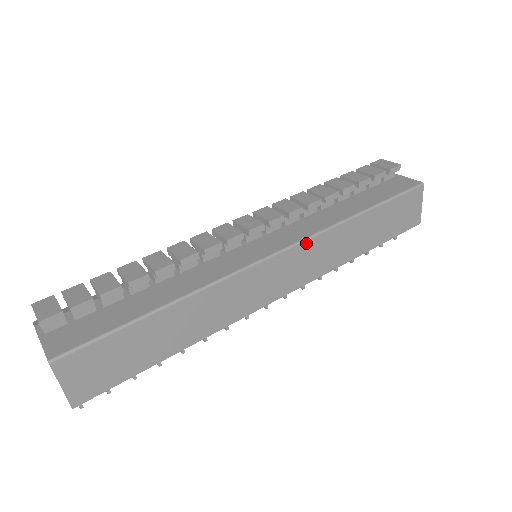
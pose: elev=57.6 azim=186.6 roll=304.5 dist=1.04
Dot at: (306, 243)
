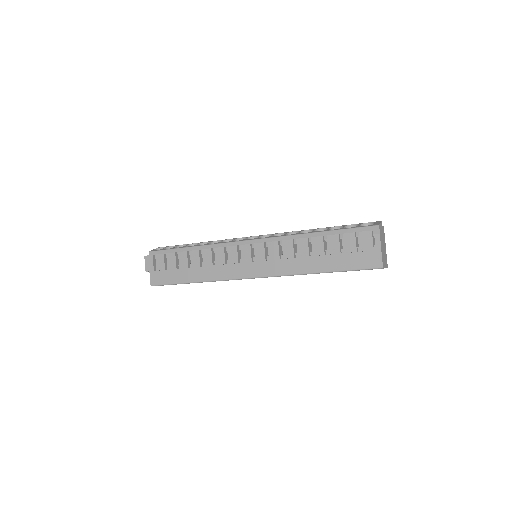
Dot at: occluded
